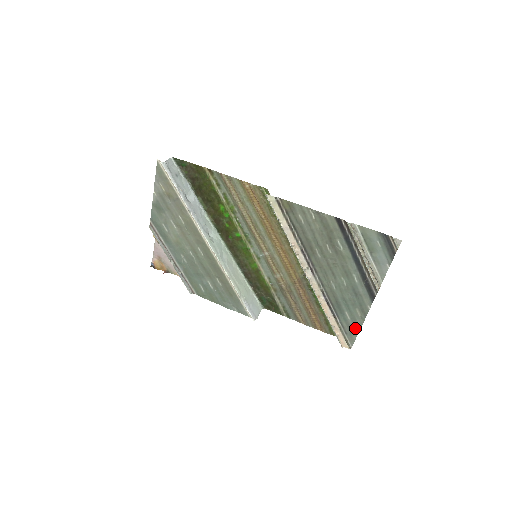
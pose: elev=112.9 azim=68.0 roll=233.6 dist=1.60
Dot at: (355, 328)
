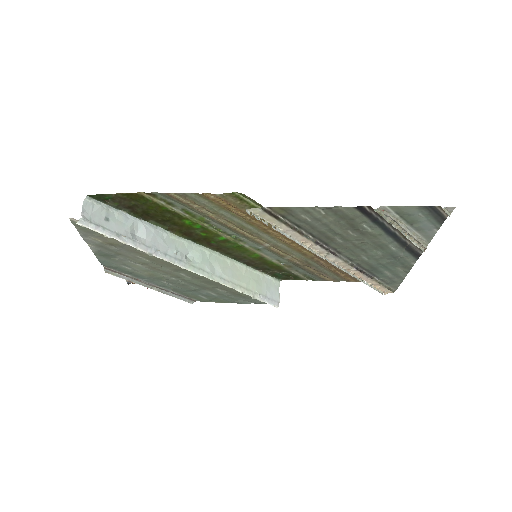
Dot at: (398, 279)
